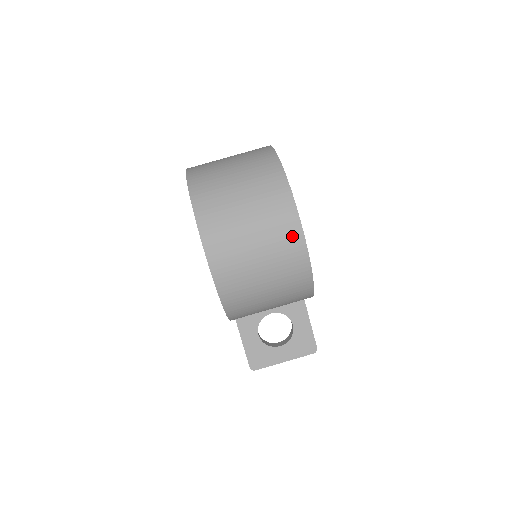
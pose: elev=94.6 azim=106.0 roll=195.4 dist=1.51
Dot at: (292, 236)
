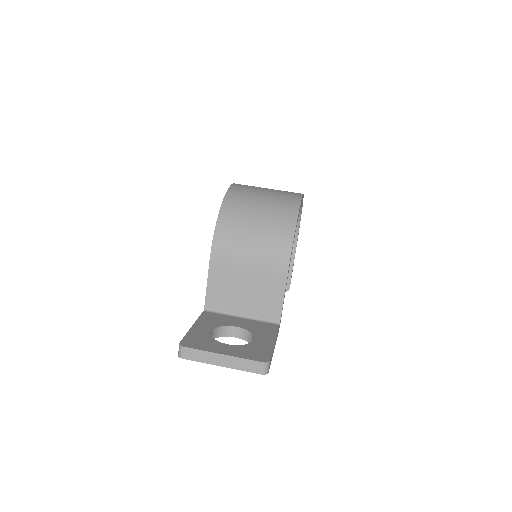
Dot at: (294, 193)
